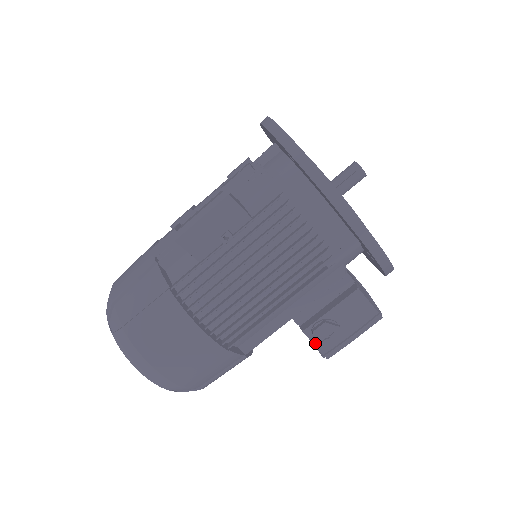
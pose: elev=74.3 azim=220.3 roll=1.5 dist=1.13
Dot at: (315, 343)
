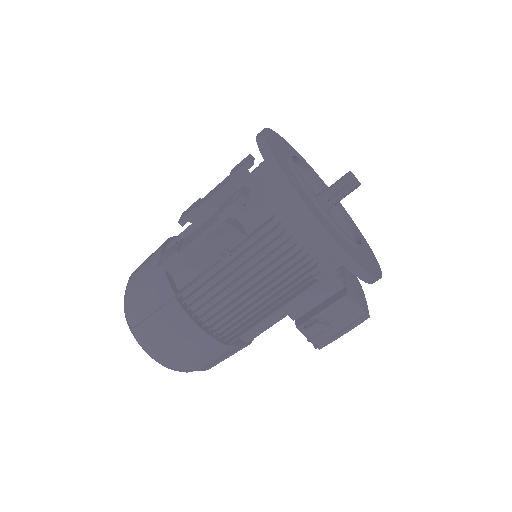
Dot at: (307, 339)
